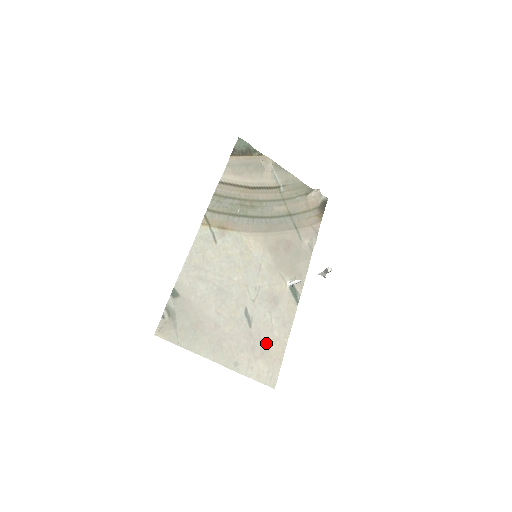
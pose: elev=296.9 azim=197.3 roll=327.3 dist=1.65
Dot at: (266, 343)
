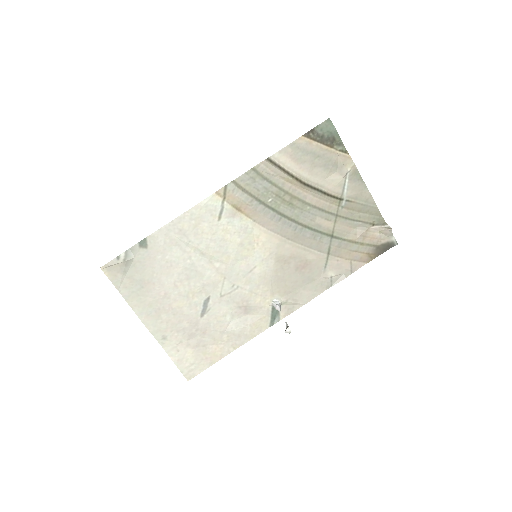
Dot at: (208, 339)
